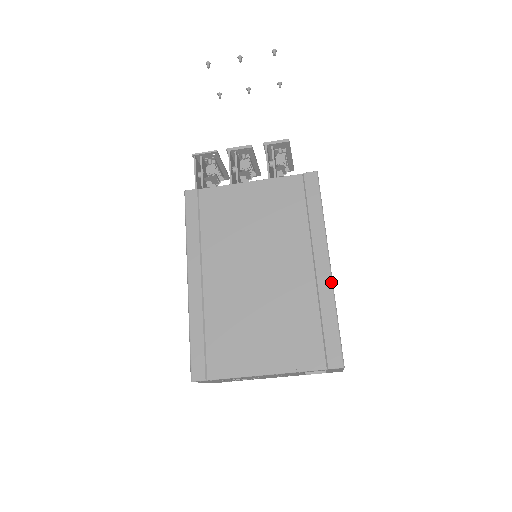
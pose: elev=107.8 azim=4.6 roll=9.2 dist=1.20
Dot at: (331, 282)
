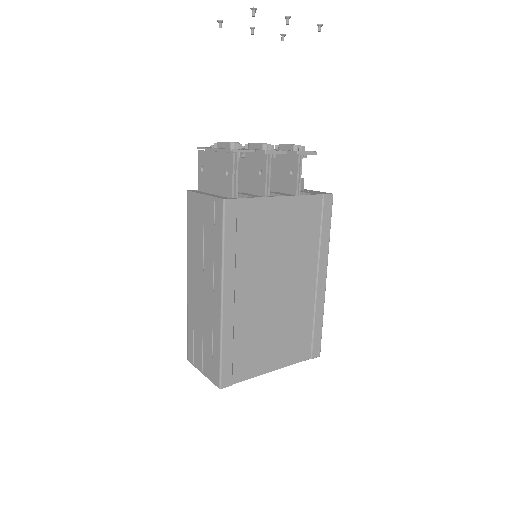
Dot at: occluded
